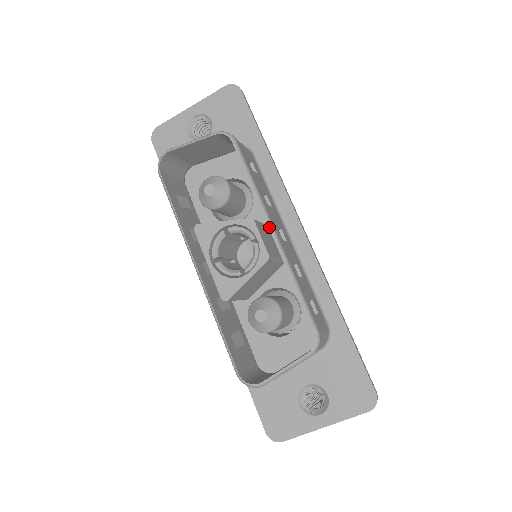
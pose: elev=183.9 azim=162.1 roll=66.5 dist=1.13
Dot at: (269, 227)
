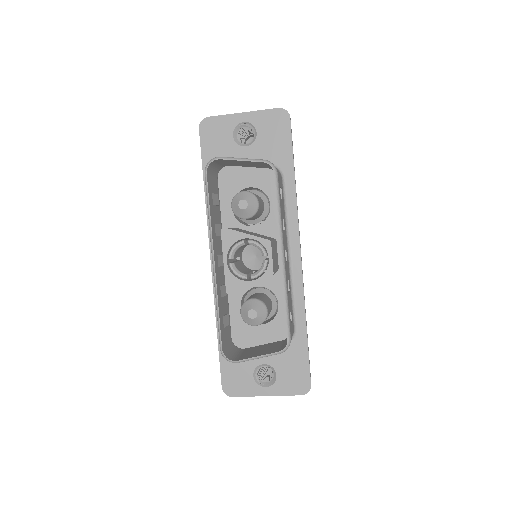
Dot at: (281, 253)
